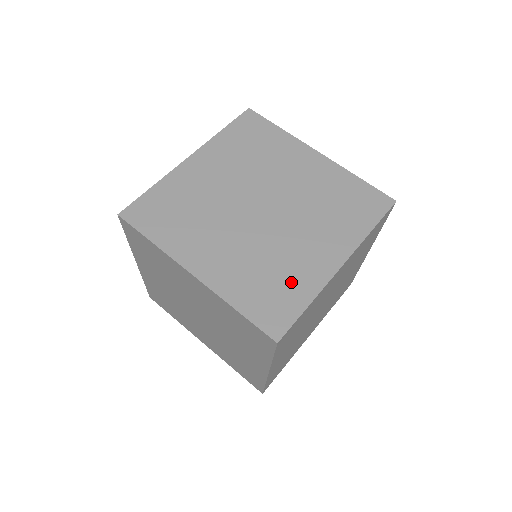
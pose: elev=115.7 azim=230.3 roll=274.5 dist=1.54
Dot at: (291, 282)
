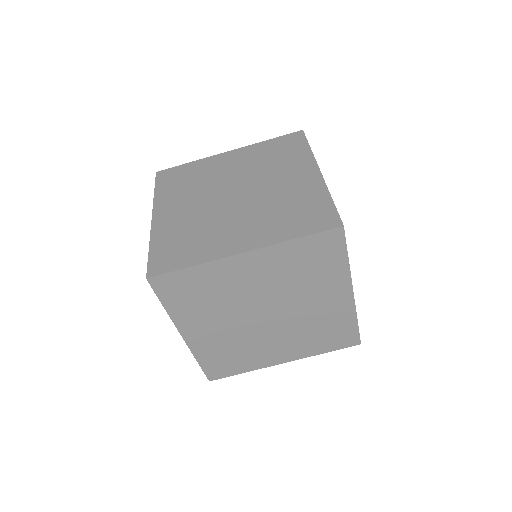
Dot at: (197, 247)
